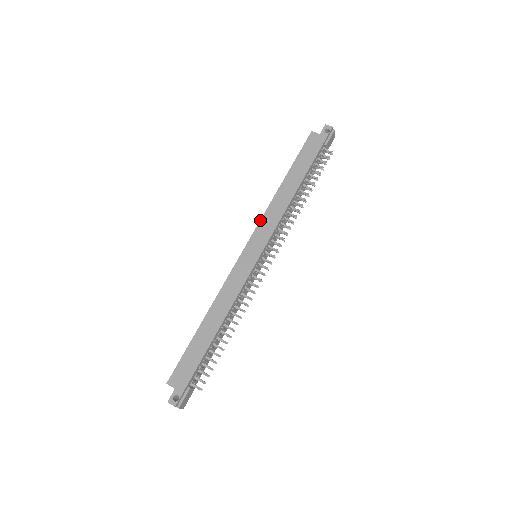
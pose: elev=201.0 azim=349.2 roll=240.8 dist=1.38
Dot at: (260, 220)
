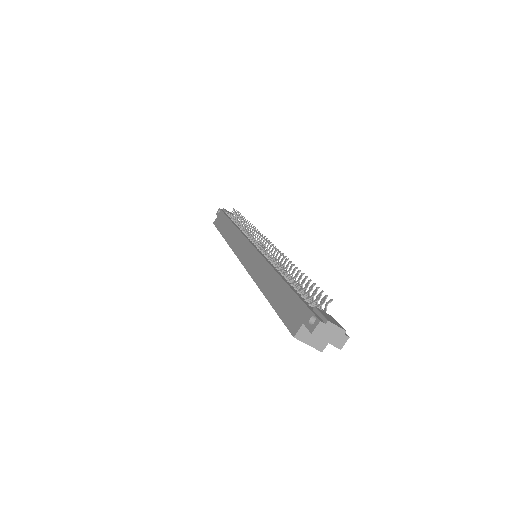
Dot at: (232, 250)
